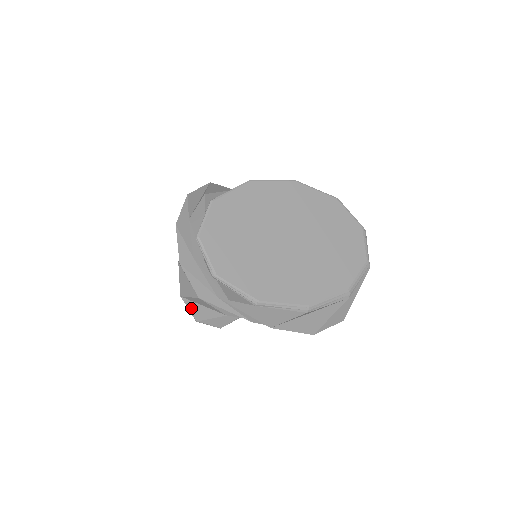
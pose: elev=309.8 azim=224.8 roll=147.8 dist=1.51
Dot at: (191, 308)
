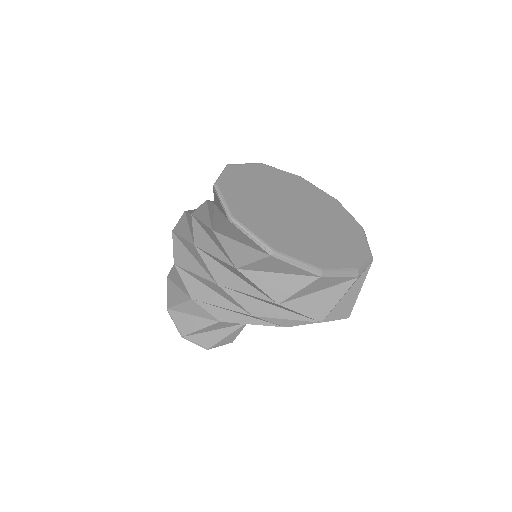
Dot at: (178, 321)
